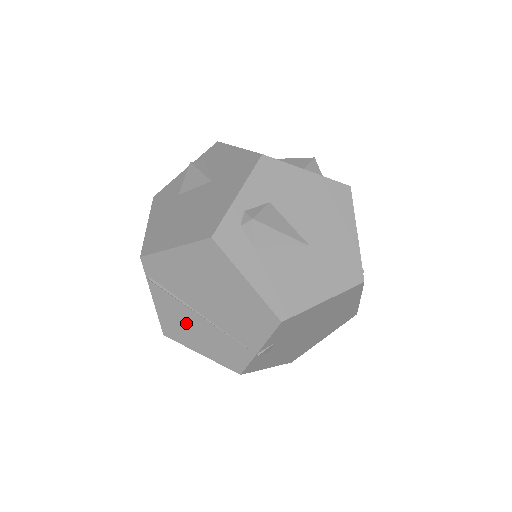
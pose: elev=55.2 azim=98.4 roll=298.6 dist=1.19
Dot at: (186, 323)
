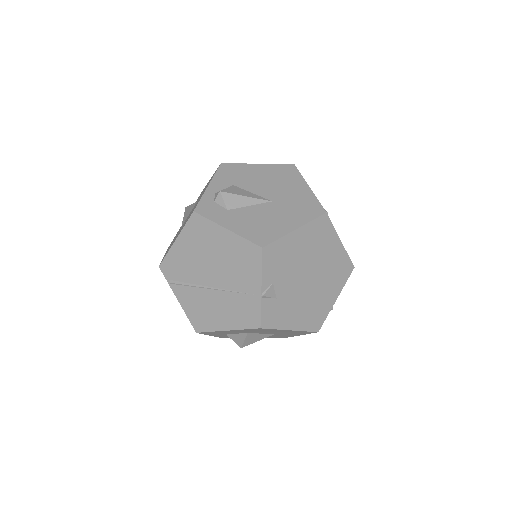
Dot at: (206, 305)
